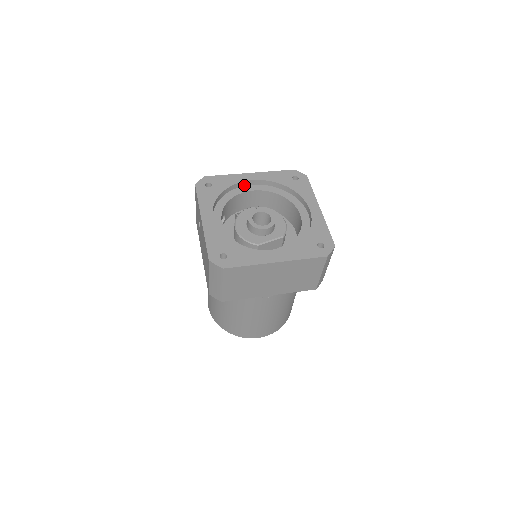
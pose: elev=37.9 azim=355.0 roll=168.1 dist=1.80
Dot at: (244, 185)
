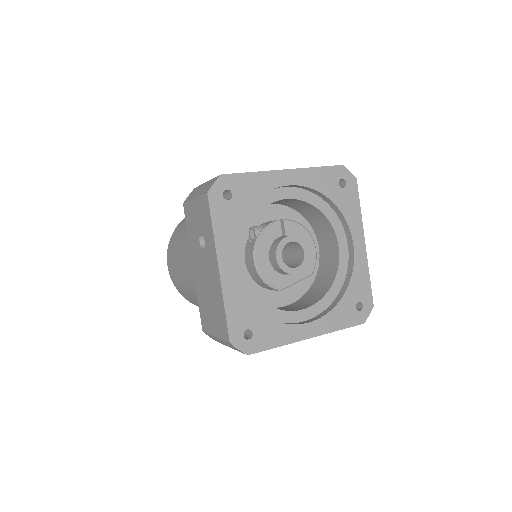
Dot at: occluded
